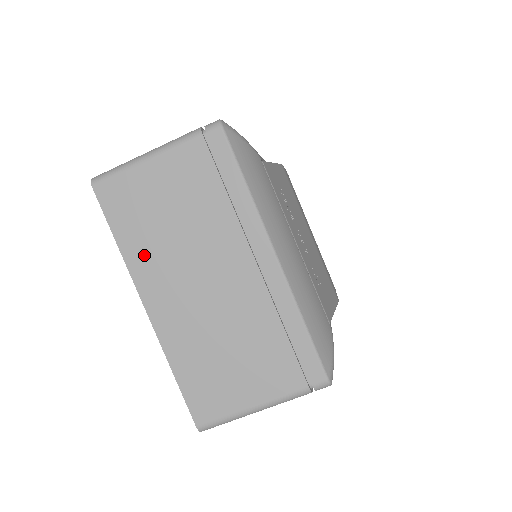
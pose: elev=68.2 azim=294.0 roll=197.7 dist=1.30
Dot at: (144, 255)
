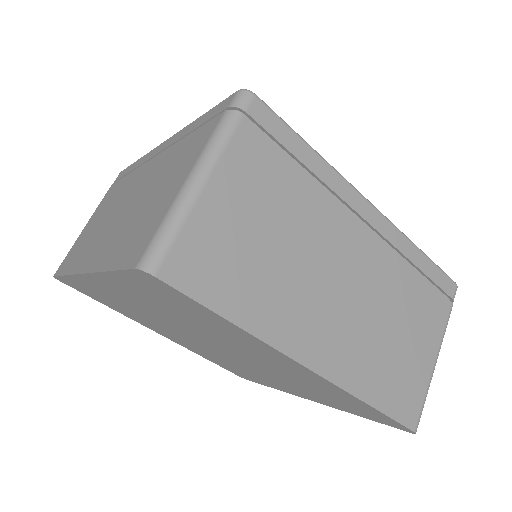
Dot at: (272, 310)
